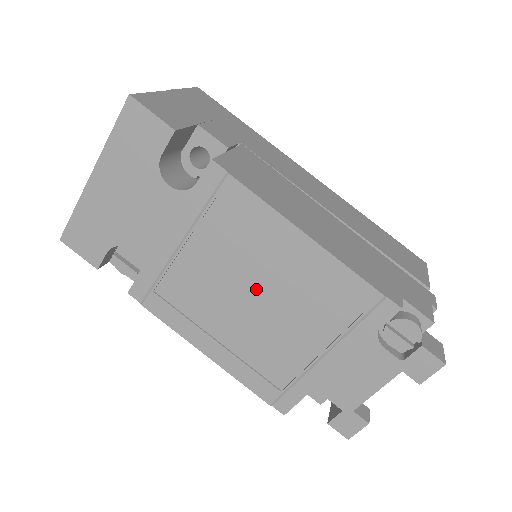
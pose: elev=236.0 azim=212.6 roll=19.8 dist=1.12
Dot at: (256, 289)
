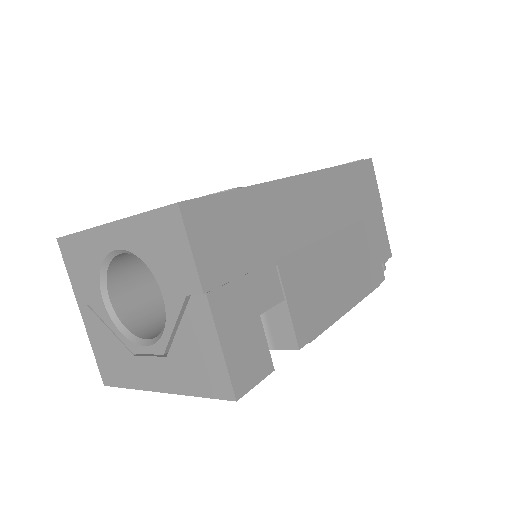
Dot at: occluded
